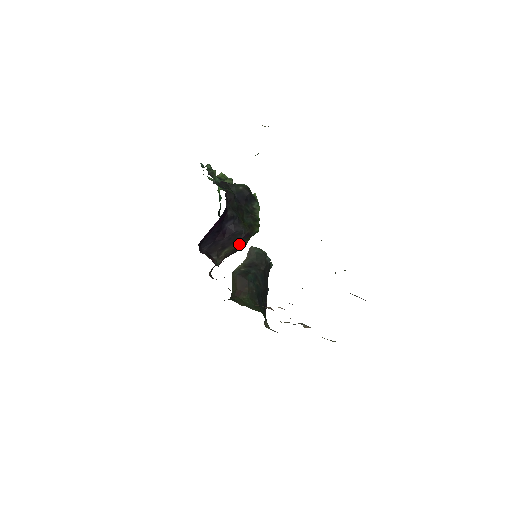
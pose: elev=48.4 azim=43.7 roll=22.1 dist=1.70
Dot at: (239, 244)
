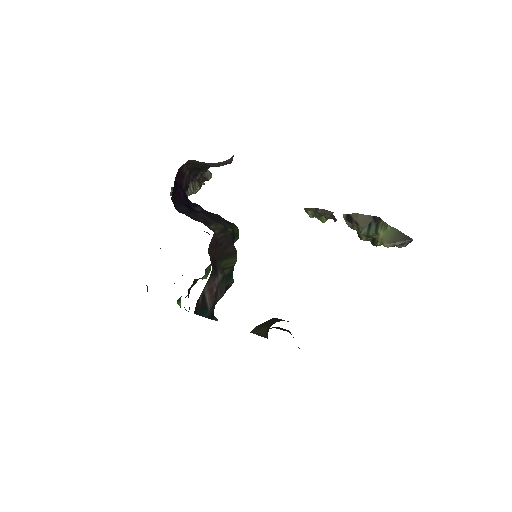
Dot at: (223, 226)
